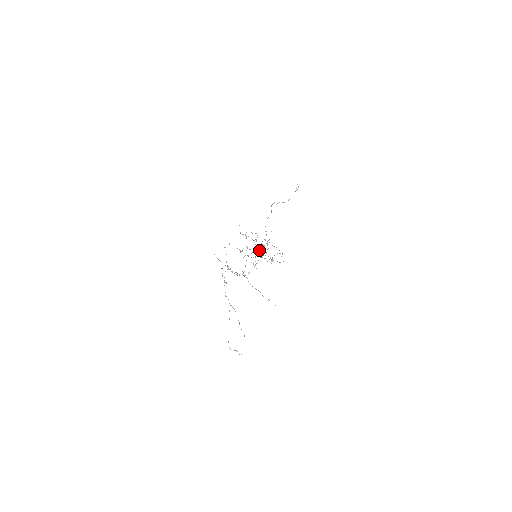
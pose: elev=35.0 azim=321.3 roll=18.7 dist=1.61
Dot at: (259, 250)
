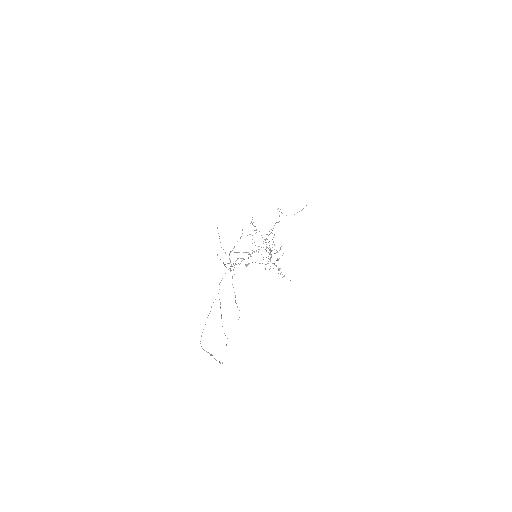
Dot at: occluded
